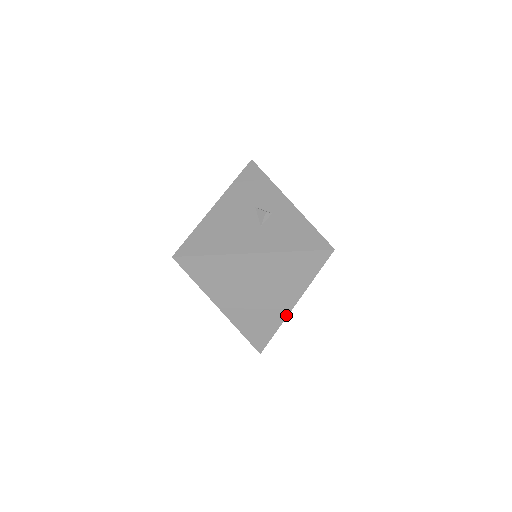
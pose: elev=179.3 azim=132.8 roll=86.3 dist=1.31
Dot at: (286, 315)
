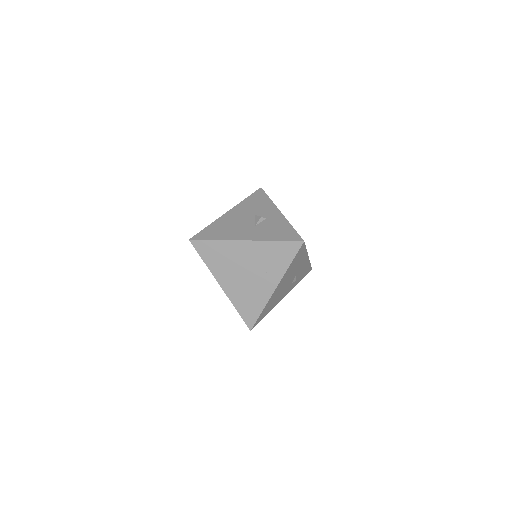
Dot at: (270, 296)
